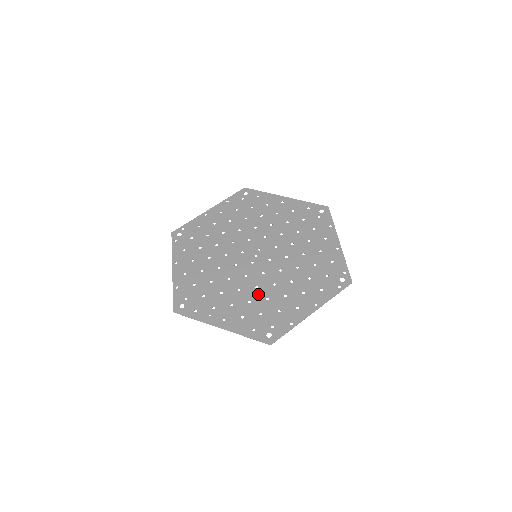
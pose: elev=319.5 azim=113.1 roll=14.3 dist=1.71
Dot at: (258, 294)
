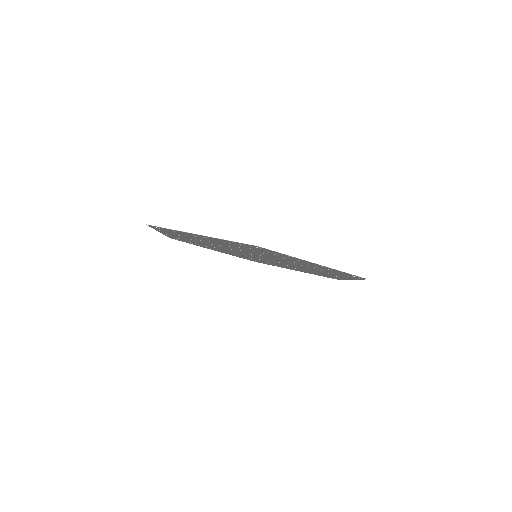
Dot at: (252, 251)
